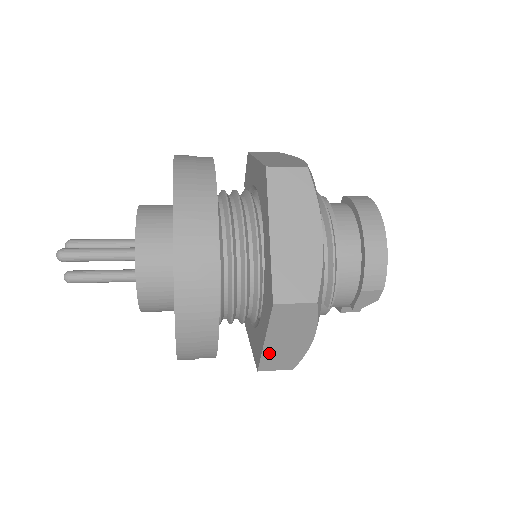
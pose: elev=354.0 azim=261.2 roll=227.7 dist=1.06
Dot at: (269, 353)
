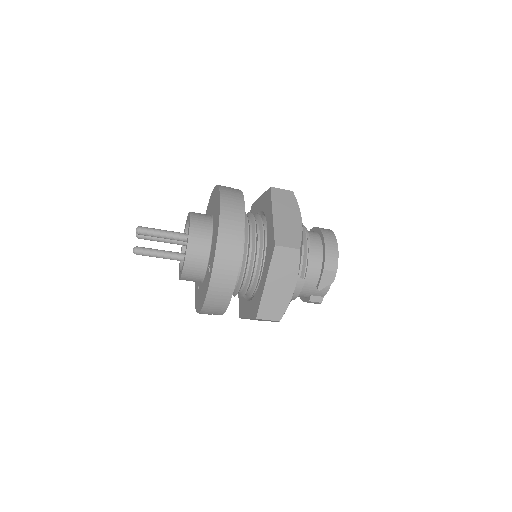
Dot at: (266, 298)
